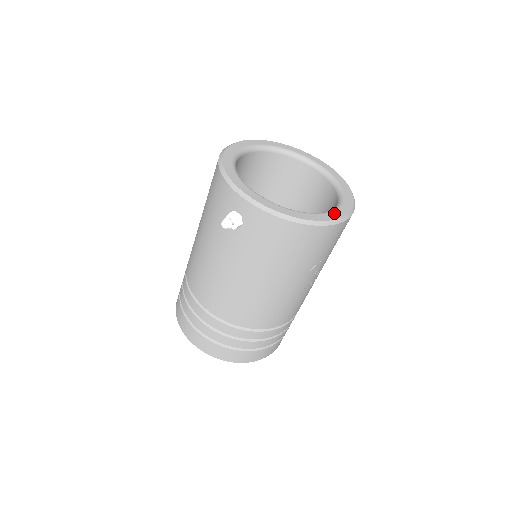
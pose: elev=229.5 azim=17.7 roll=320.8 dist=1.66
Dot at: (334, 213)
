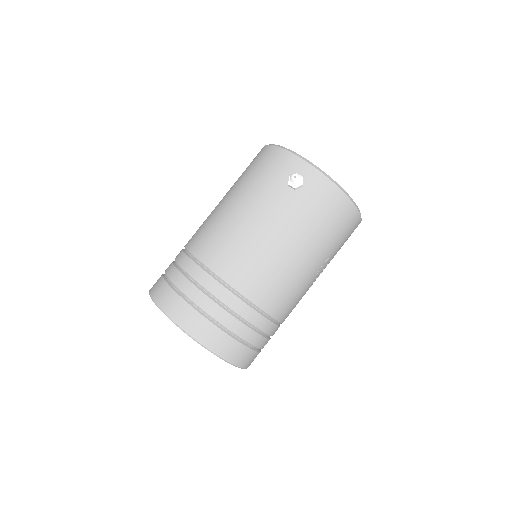
Dot at: occluded
